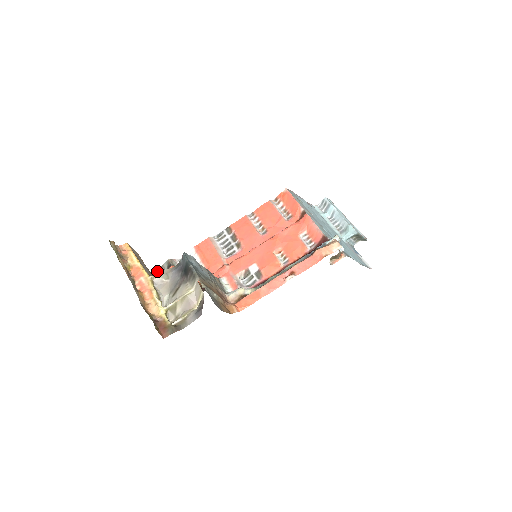
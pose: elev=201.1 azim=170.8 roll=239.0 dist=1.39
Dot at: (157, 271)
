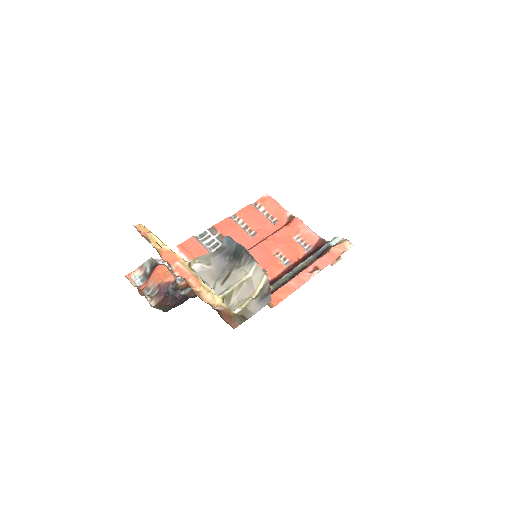
Dot at: (134, 272)
